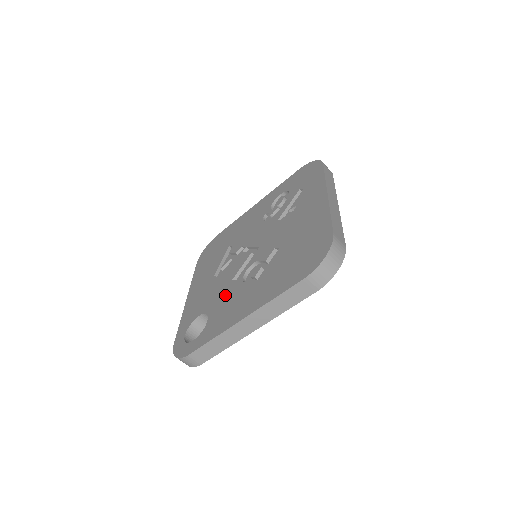
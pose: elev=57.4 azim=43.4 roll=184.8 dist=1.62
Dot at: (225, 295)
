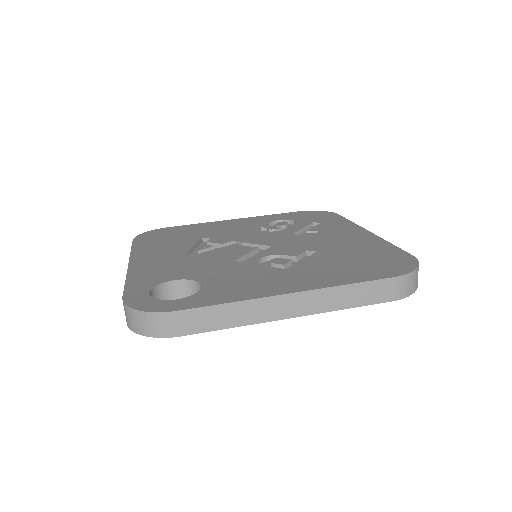
Dot at: (229, 270)
